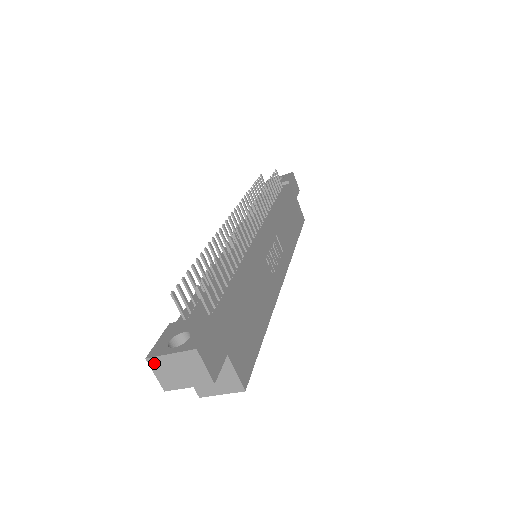
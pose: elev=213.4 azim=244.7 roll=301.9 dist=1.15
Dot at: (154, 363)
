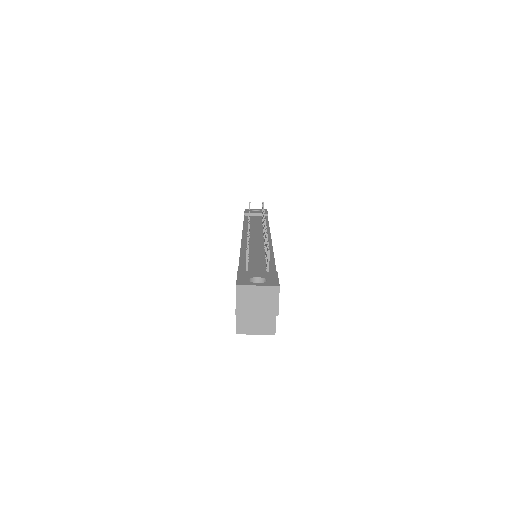
Dot at: (241, 290)
